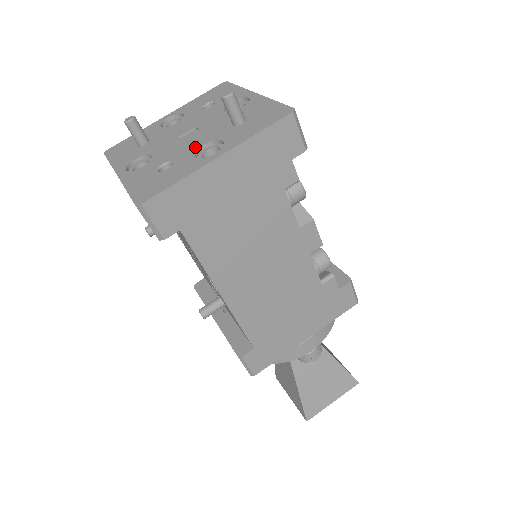
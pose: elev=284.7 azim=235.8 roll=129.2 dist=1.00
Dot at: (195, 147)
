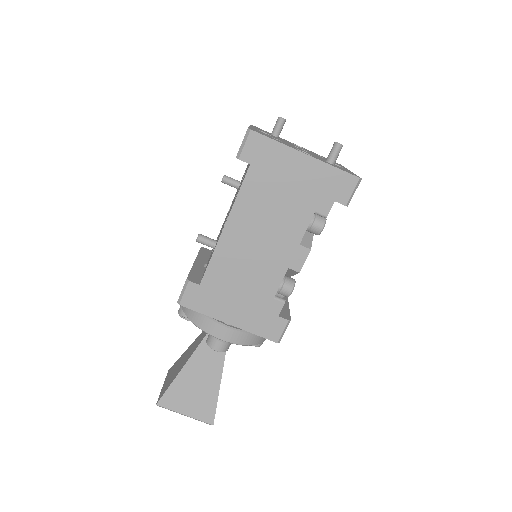
Dot at: (299, 149)
